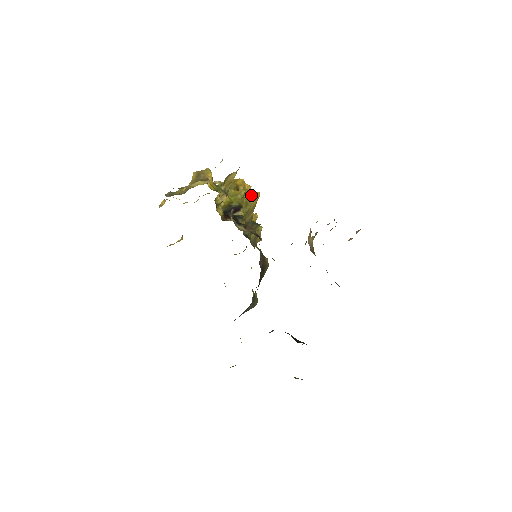
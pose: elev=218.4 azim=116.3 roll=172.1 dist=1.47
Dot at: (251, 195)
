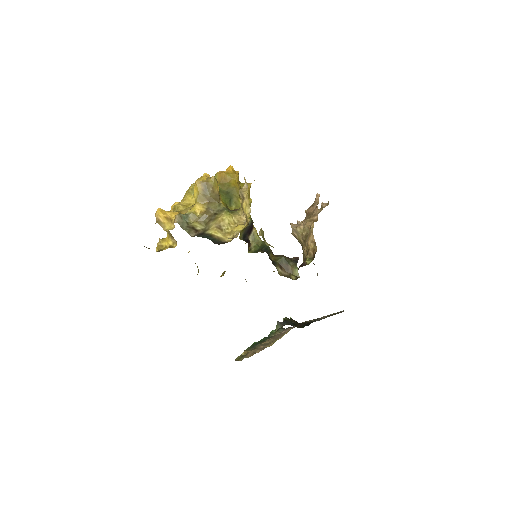
Dot at: (248, 192)
